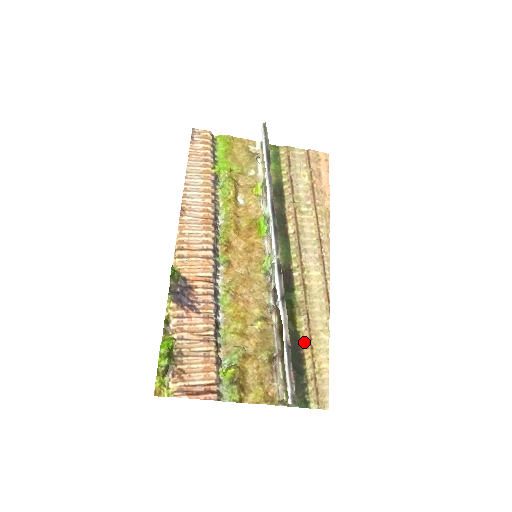
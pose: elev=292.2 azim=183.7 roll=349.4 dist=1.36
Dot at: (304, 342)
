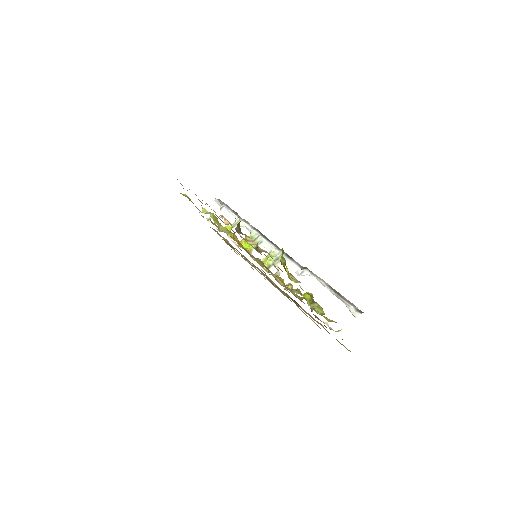
Dot at: (310, 316)
